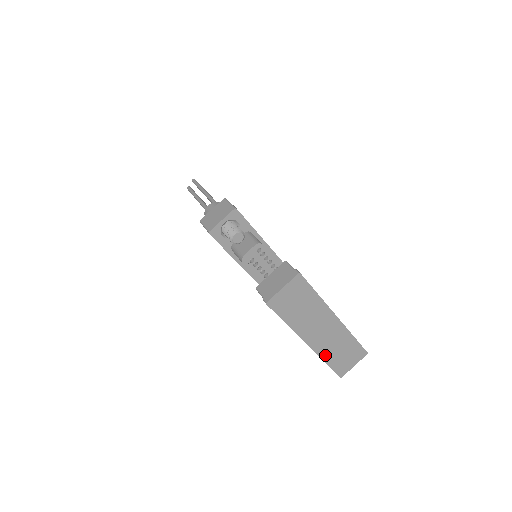
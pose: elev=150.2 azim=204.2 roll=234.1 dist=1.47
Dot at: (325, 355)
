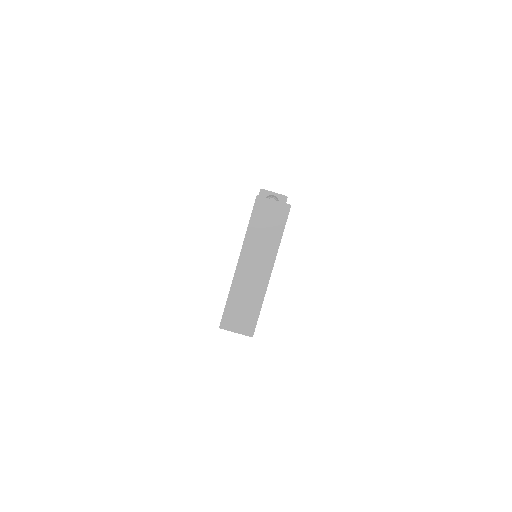
Dot at: (235, 289)
